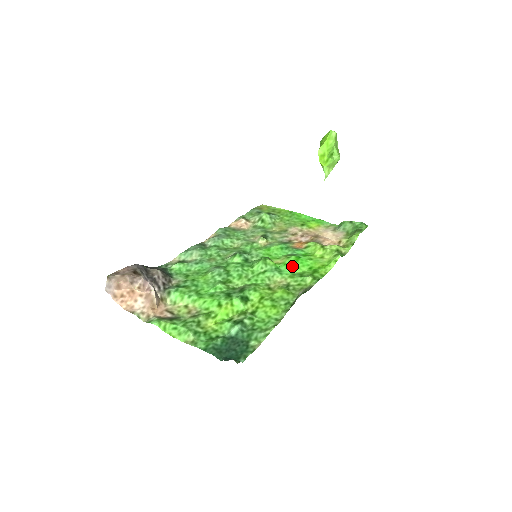
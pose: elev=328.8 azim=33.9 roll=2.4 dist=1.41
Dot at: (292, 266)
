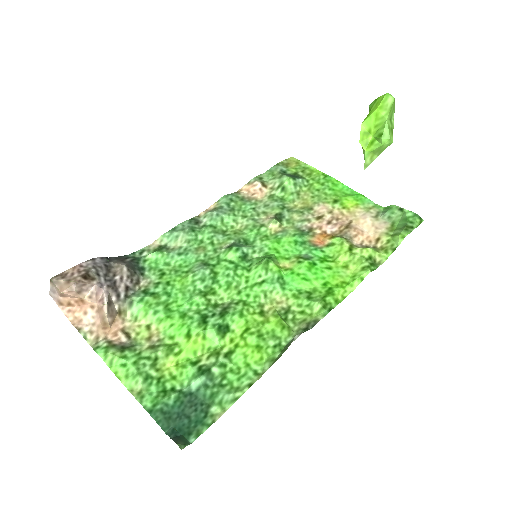
Dot at: (301, 278)
